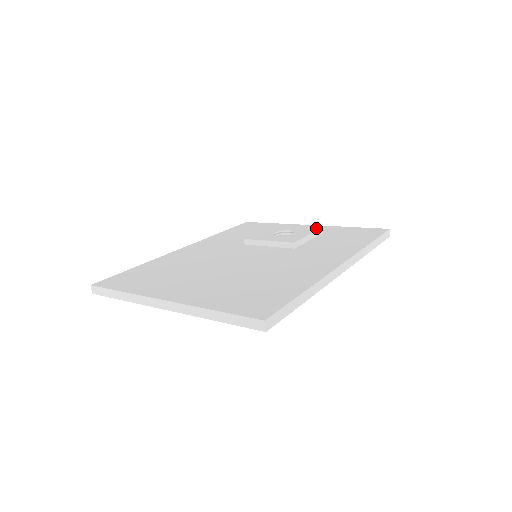
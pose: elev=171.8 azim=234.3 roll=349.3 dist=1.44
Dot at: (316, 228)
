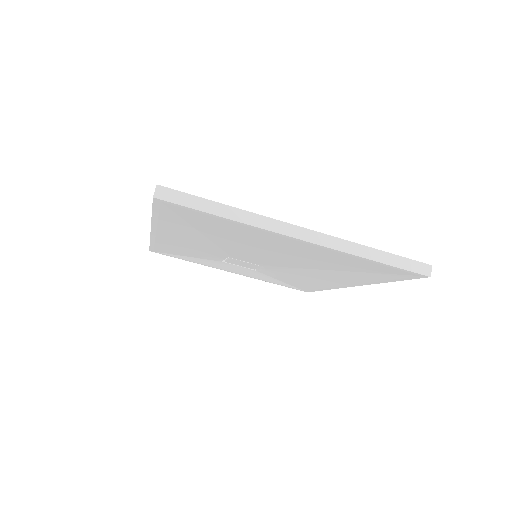
Dot at: occluded
